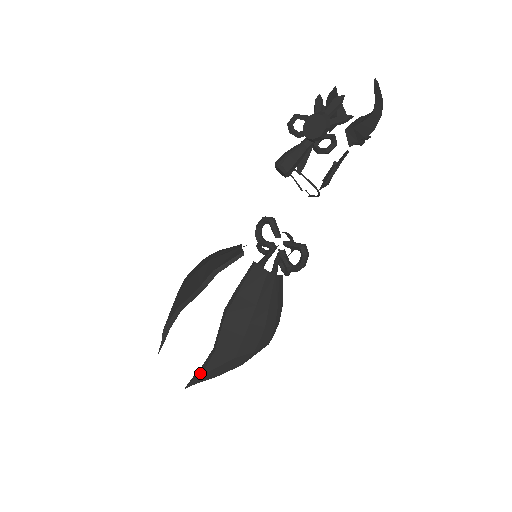
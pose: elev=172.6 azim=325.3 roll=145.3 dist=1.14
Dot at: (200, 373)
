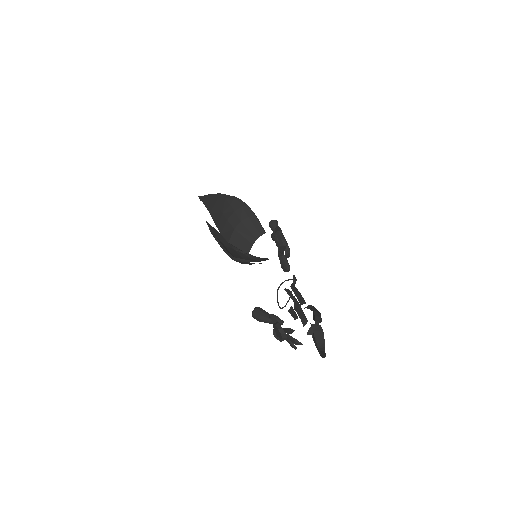
Dot at: (211, 233)
